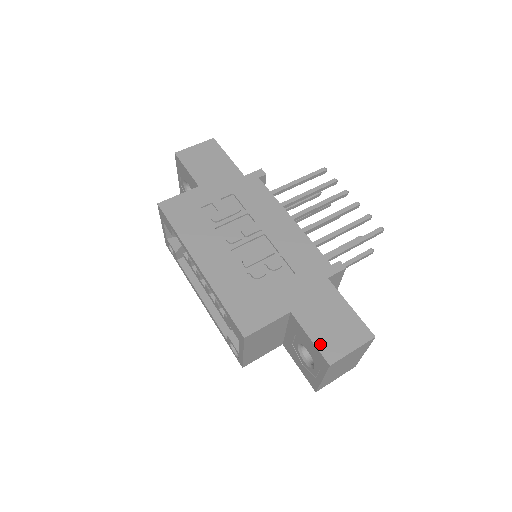
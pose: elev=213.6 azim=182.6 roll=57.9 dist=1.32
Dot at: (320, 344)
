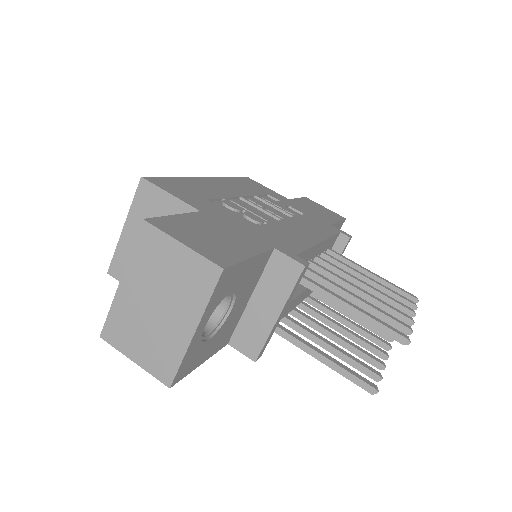
Dot at: (172, 219)
